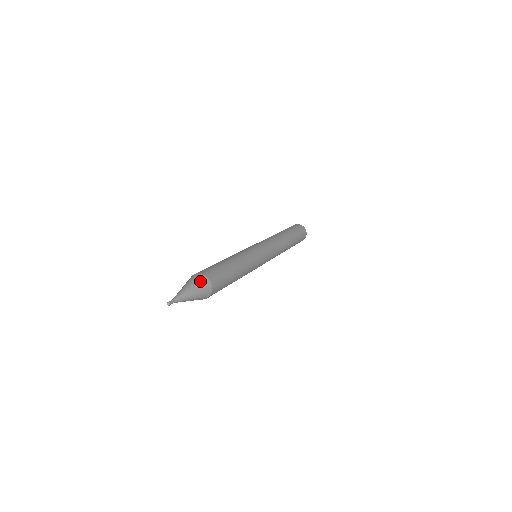
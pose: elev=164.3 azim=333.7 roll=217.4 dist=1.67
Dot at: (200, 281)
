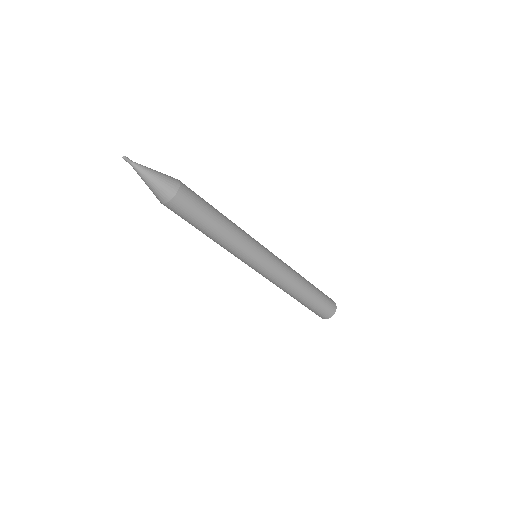
Dot at: occluded
